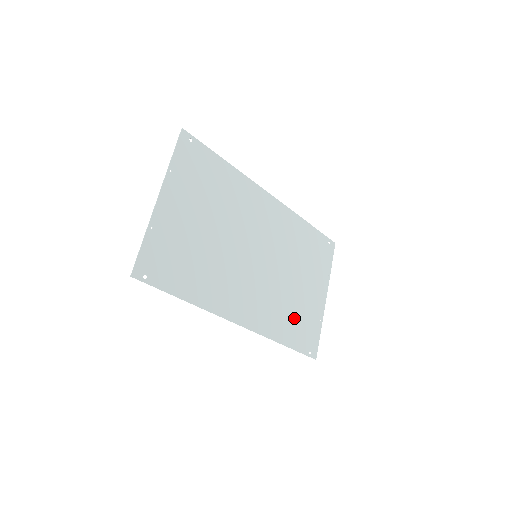
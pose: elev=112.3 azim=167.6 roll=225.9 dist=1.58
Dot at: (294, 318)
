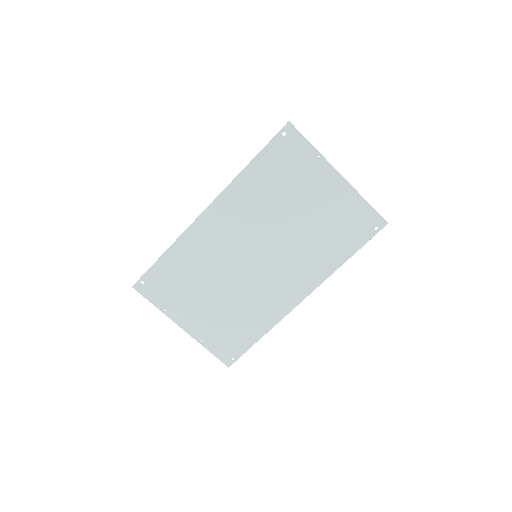
Dot at: (332, 234)
